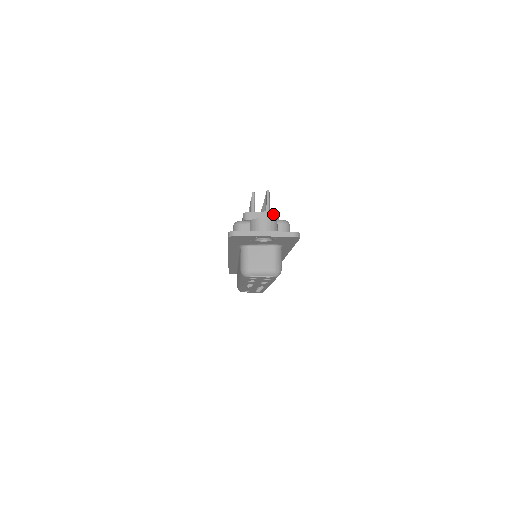
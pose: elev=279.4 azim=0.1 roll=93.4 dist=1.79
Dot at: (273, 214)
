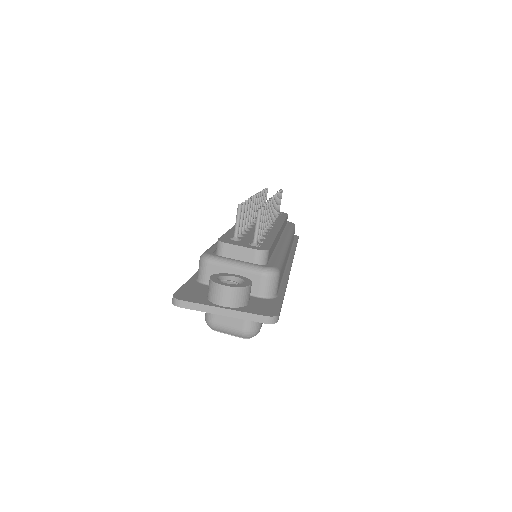
Dot at: (257, 254)
